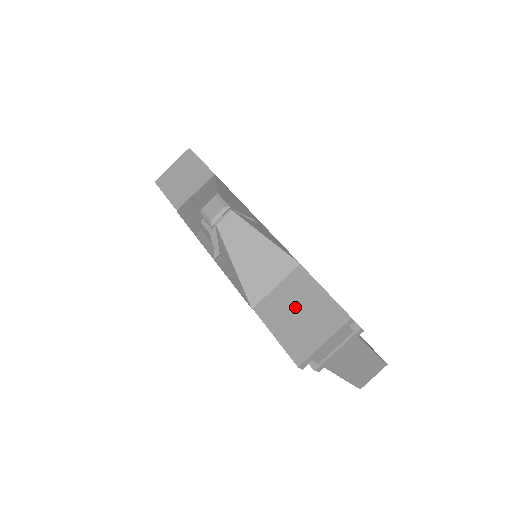
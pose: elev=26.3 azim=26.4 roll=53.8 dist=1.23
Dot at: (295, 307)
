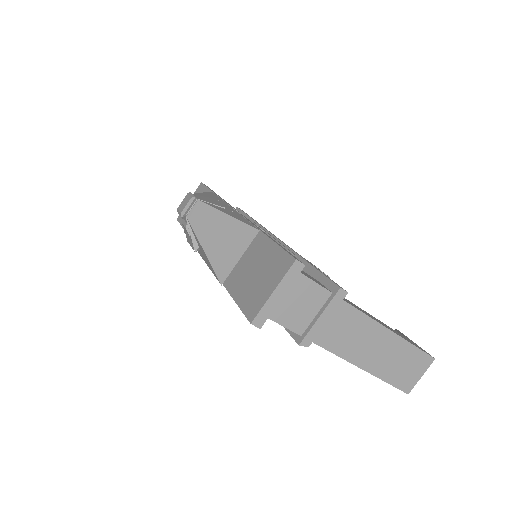
Dot at: (254, 270)
